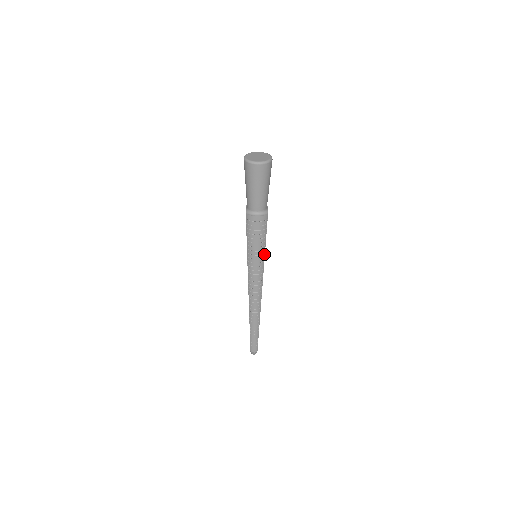
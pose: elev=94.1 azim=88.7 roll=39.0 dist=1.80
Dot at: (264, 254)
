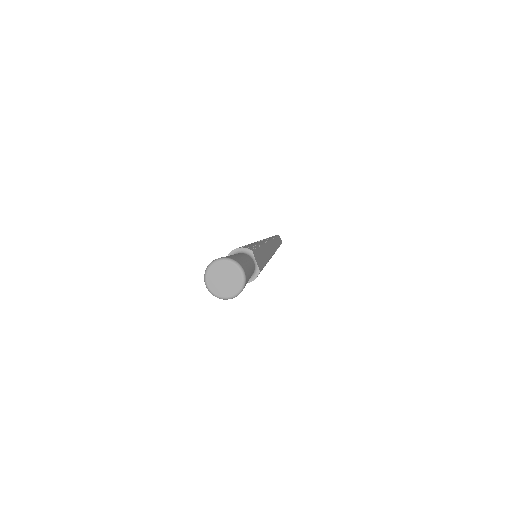
Dot at: (267, 262)
